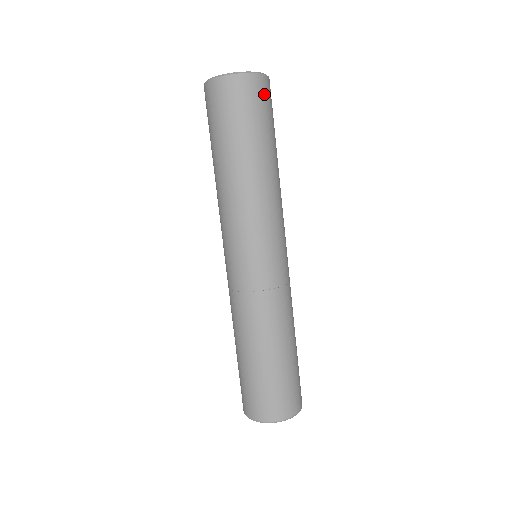
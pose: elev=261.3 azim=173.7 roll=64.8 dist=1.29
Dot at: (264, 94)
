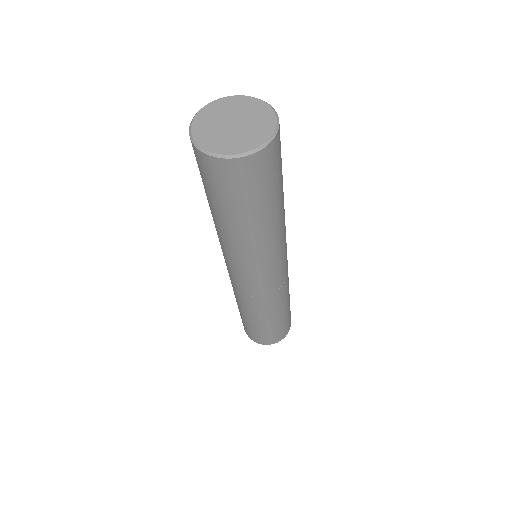
Dot at: (280, 146)
